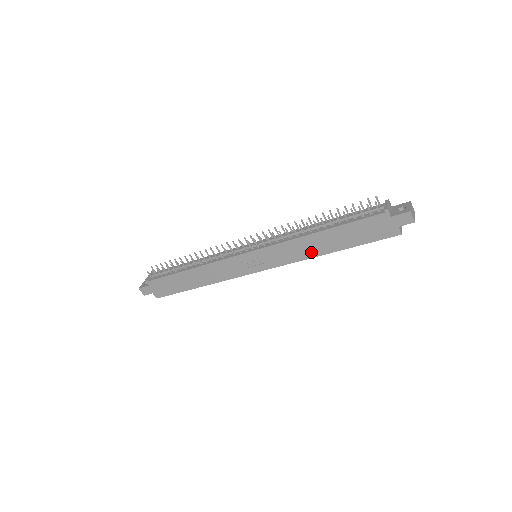
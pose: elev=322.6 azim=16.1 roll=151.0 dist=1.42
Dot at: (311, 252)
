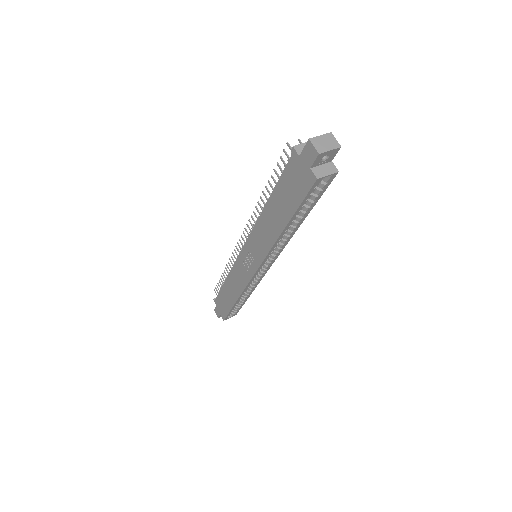
Dot at: (272, 235)
